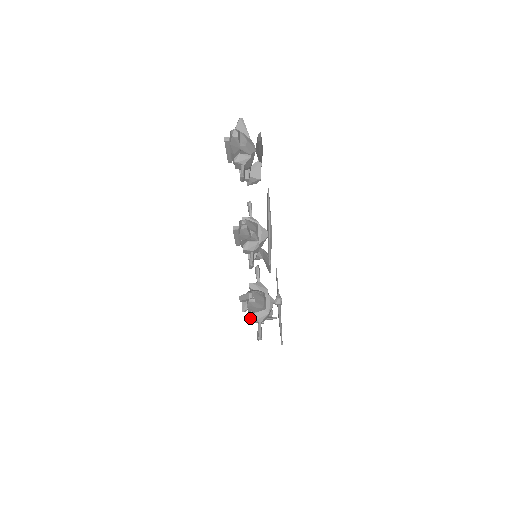
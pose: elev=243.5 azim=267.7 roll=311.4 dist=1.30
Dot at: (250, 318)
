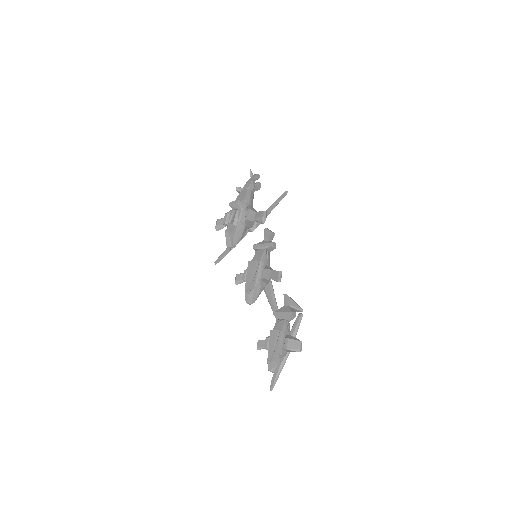
Dot at: (224, 224)
